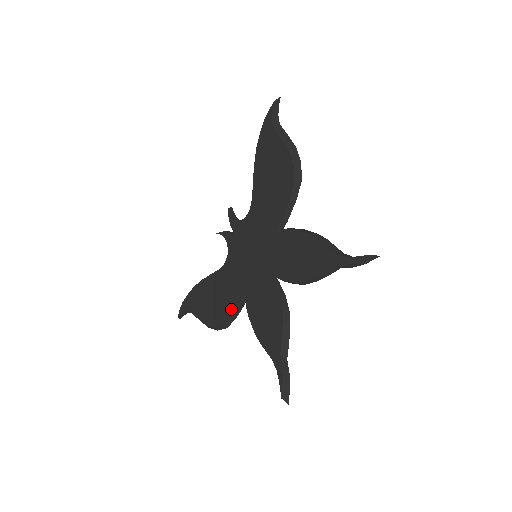
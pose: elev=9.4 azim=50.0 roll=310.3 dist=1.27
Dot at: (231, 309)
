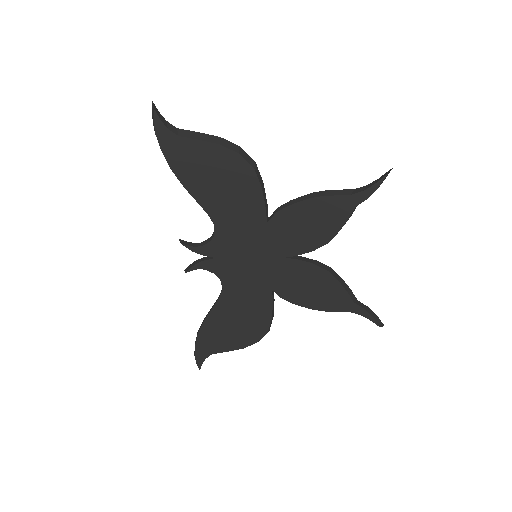
Dot at: (267, 314)
